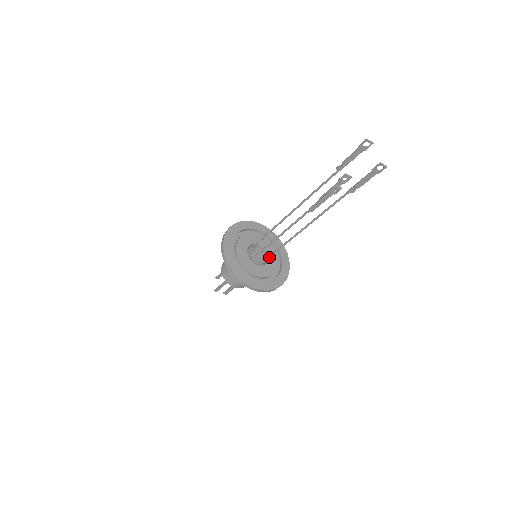
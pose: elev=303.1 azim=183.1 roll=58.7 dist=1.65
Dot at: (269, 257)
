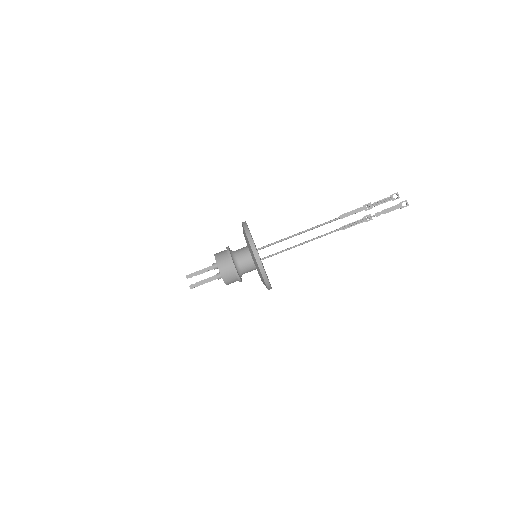
Dot at: (272, 255)
